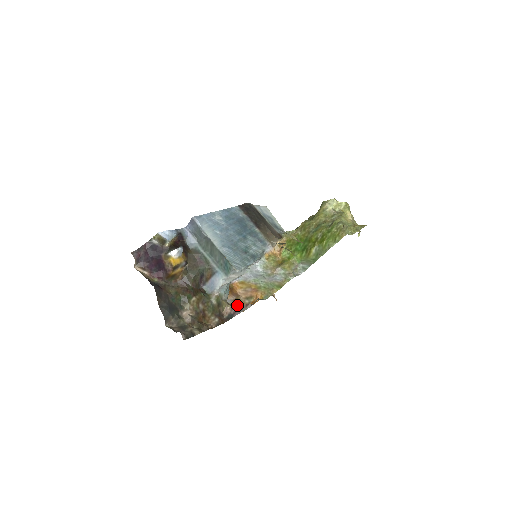
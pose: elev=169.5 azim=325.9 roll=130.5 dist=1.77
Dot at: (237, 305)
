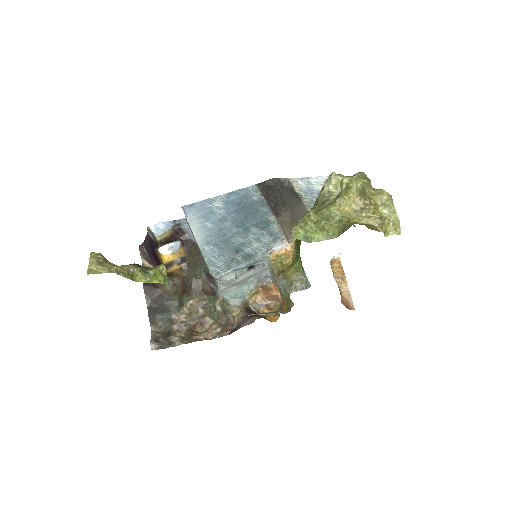
Dot at: (250, 315)
